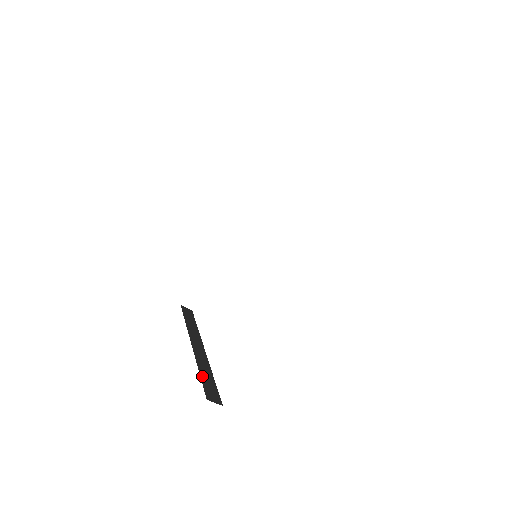
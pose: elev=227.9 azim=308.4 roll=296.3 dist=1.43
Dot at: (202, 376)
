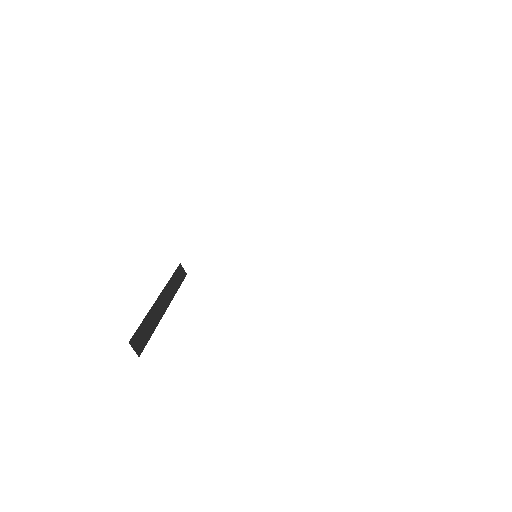
Dot at: (143, 324)
